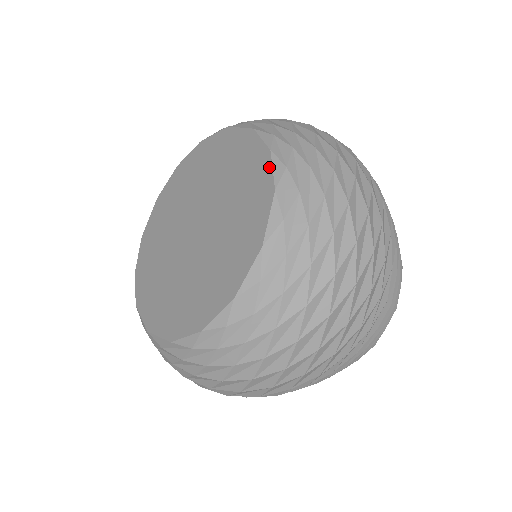
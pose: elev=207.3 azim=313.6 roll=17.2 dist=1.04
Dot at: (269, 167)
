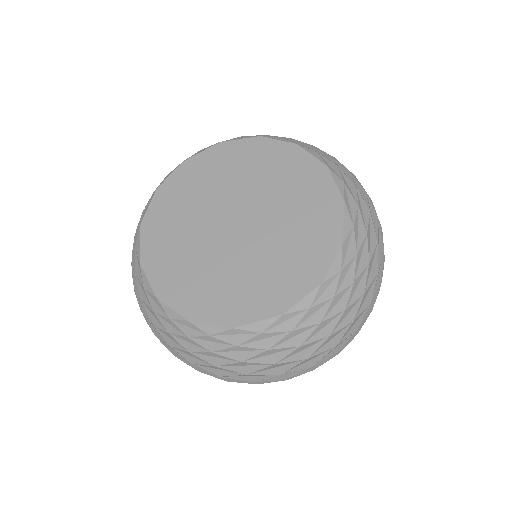
Dot at: (306, 154)
